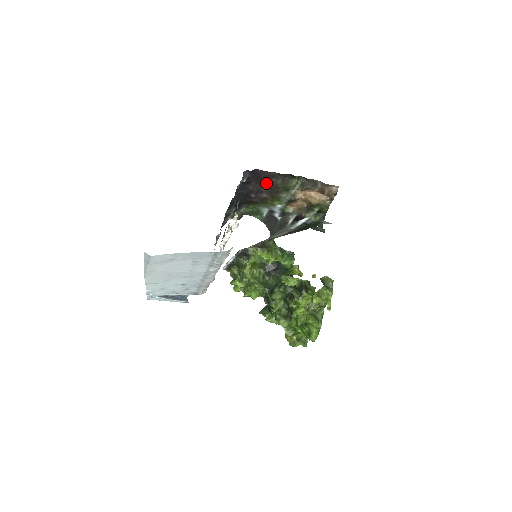
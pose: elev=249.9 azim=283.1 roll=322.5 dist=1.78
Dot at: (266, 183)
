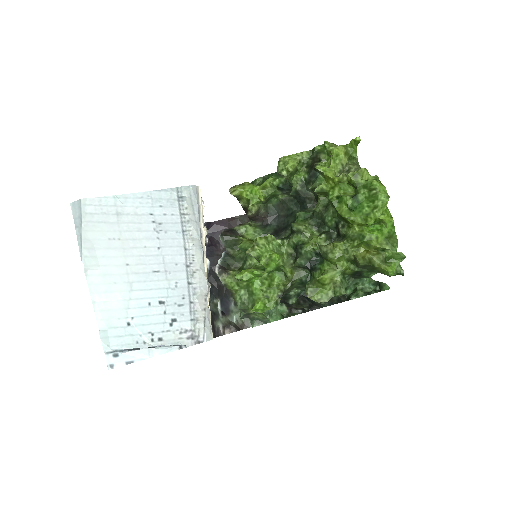
Dot at: occluded
